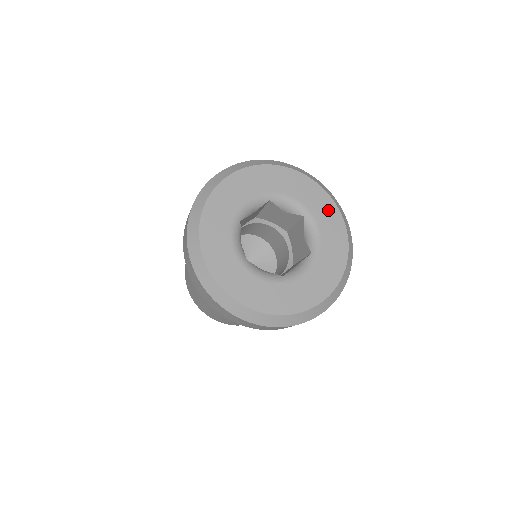
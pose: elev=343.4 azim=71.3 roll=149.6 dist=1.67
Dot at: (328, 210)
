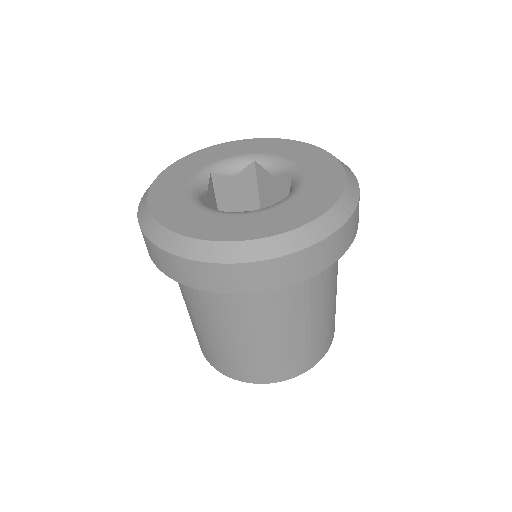
Dot at: (326, 165)
